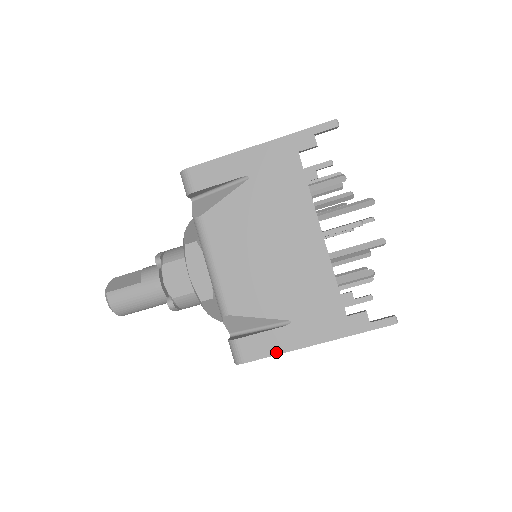
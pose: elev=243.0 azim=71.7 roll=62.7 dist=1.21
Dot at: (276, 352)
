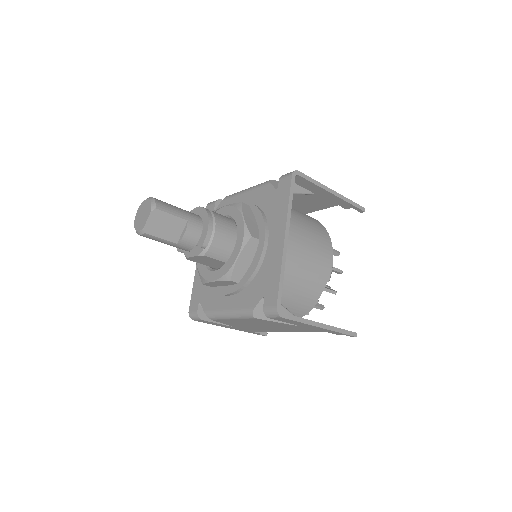
Dot at: (212, 324)
